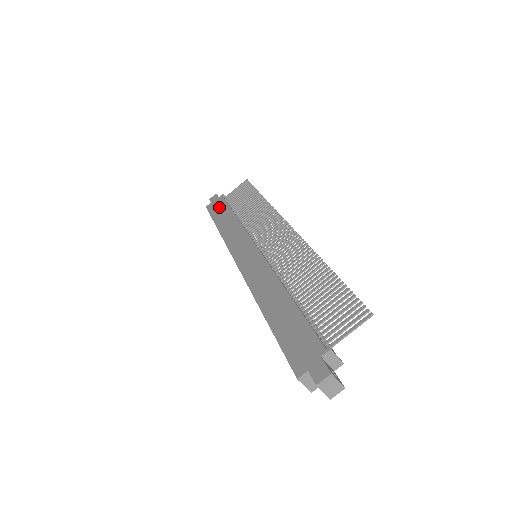
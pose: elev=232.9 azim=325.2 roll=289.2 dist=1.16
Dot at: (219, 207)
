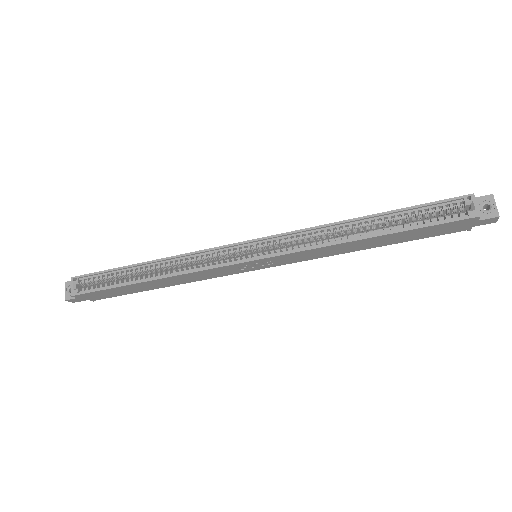
Dot at: occluded
